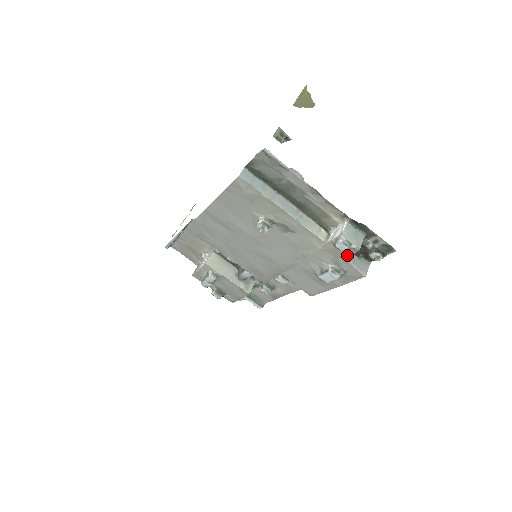
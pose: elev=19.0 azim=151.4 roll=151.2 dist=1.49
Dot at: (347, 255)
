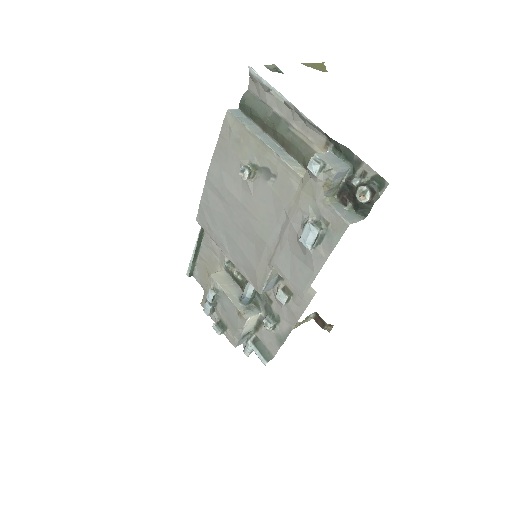
Dot at: (325, 189)
